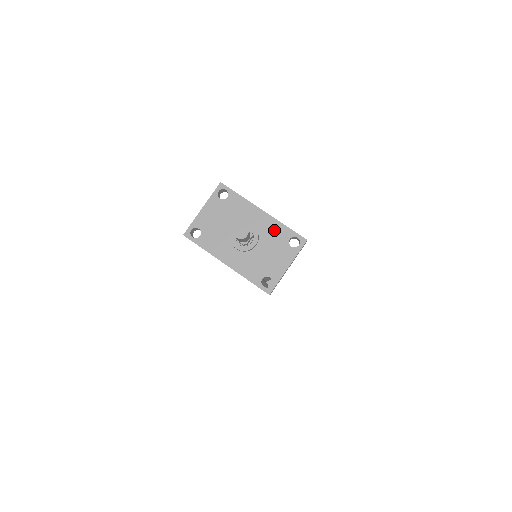
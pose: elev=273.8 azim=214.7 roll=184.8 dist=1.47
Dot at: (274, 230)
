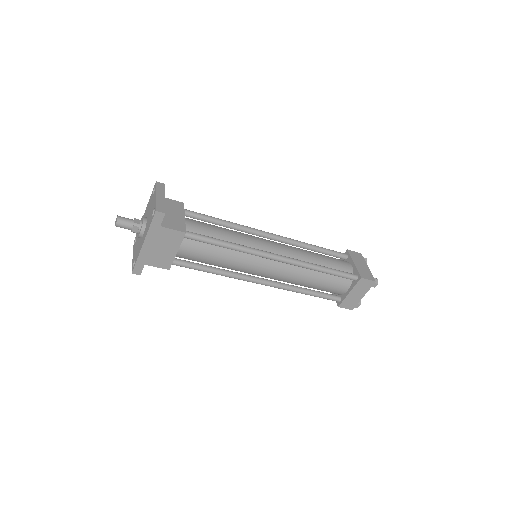
Dot at: (148, 206)
